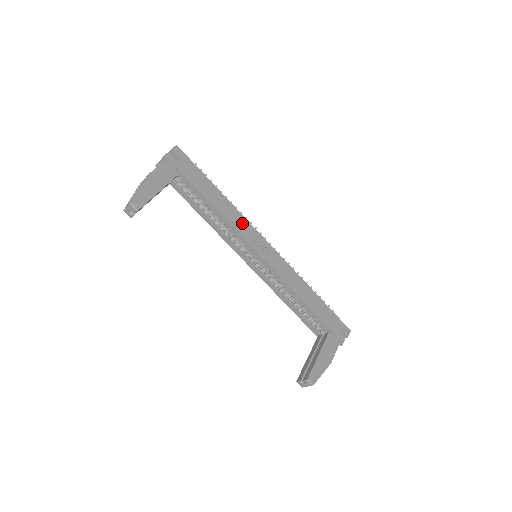
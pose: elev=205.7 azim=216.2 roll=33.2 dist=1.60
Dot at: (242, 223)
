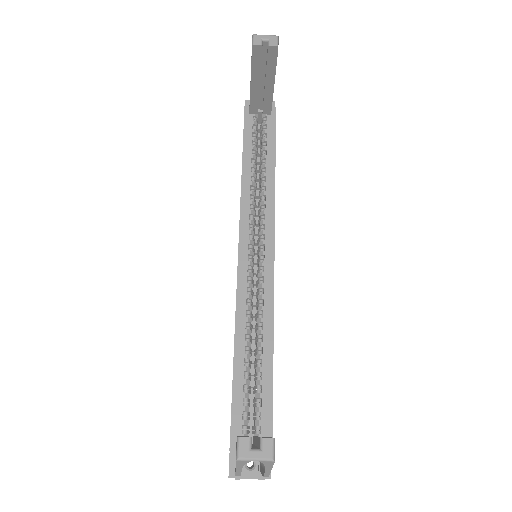
Dot at: occluded
